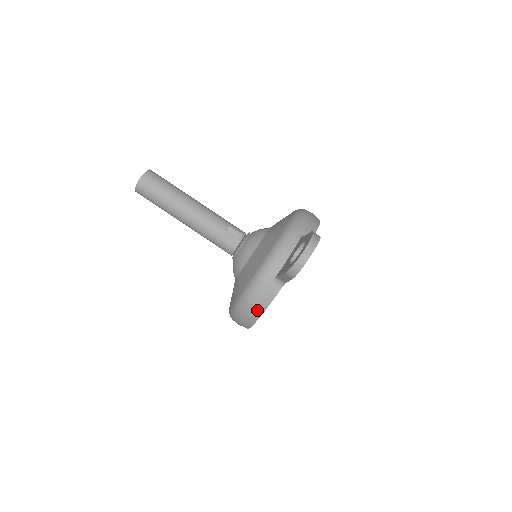
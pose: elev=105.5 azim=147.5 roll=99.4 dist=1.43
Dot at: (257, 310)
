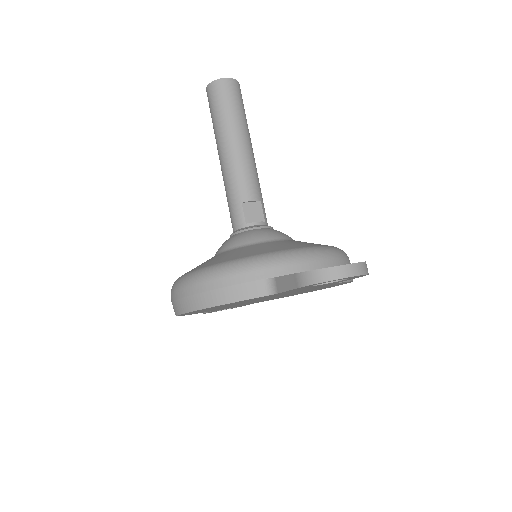
Dot at: (215, 296)
